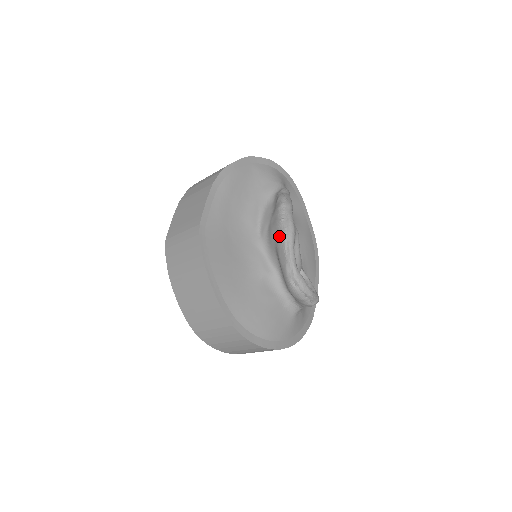
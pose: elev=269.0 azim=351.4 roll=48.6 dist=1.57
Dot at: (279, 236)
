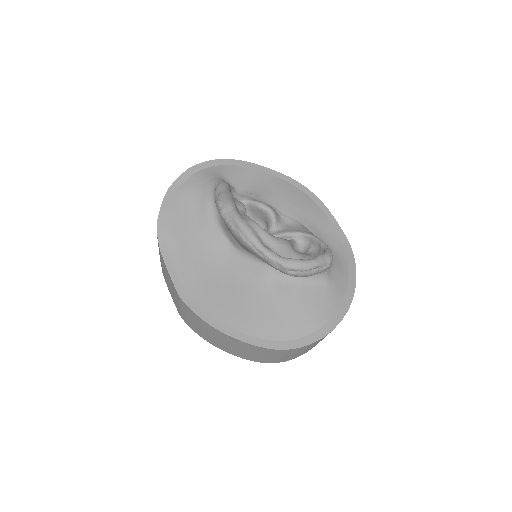
Dot at: (243, 245)
